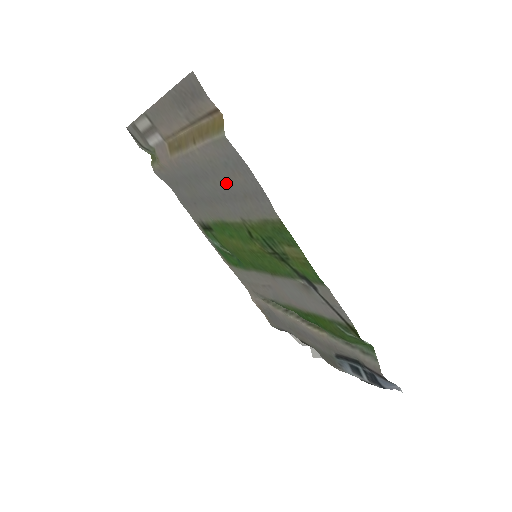
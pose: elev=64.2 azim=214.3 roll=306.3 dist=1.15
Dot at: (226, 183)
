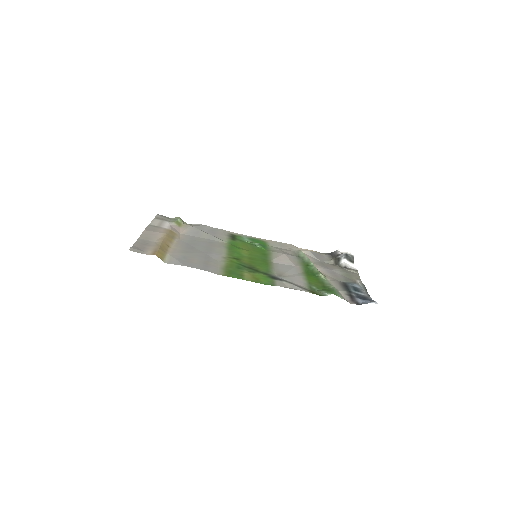
Dot at: (197, 255)
